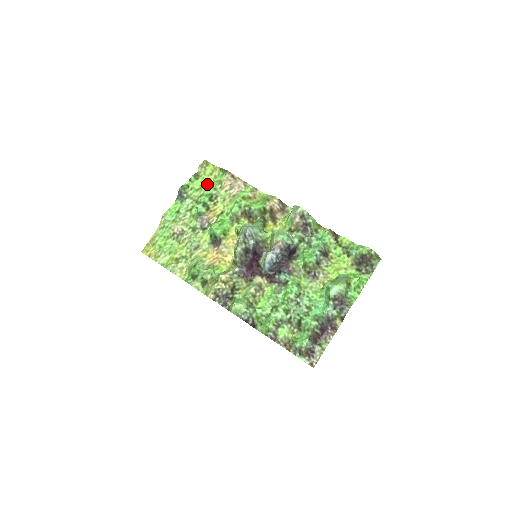
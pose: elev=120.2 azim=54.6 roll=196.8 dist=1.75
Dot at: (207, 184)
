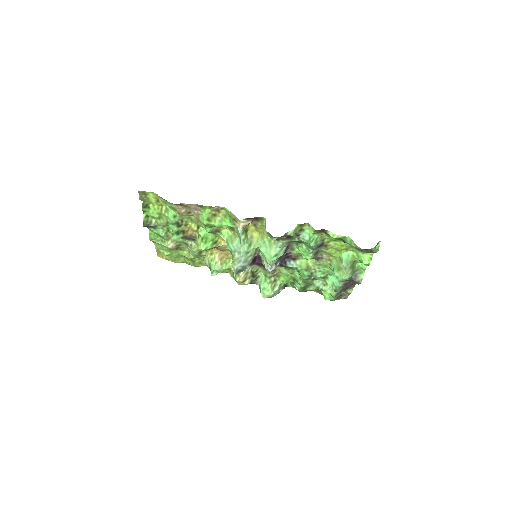
Dot at: (163, 212)
